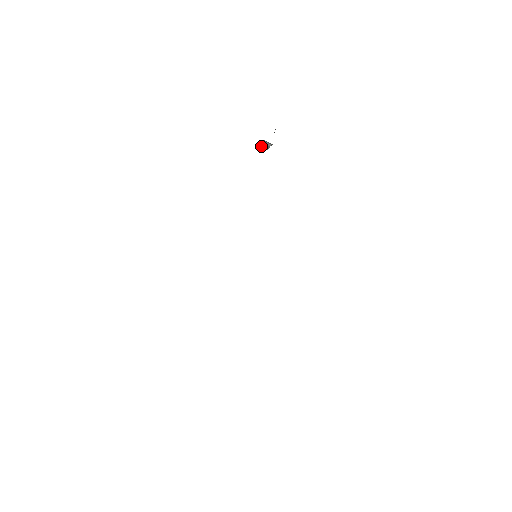
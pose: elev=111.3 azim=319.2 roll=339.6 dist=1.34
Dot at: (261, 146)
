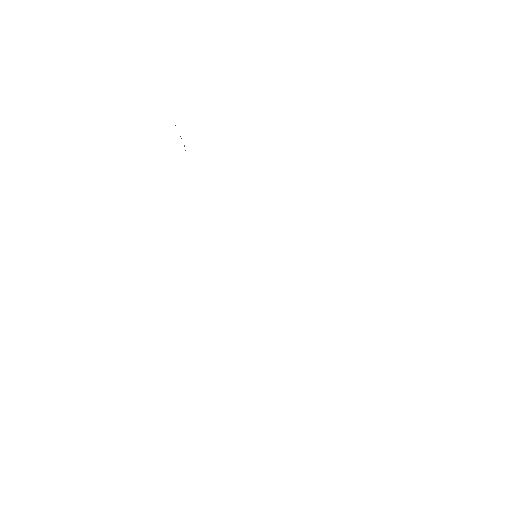
Dot at: occluded
